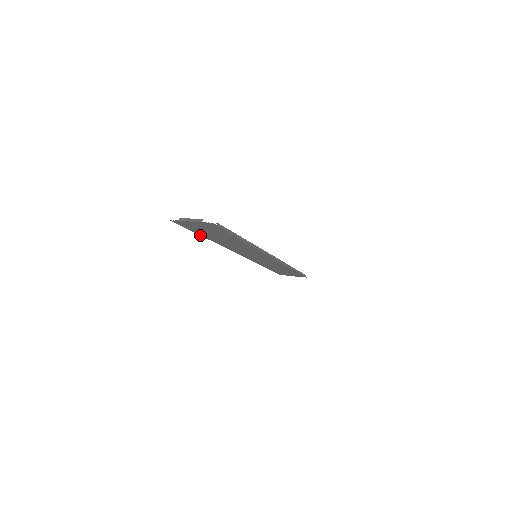
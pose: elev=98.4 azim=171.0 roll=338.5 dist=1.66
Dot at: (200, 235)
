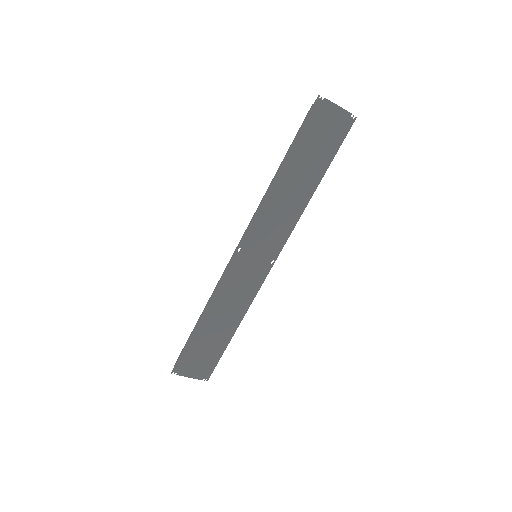
Dot at: (286, 155)
